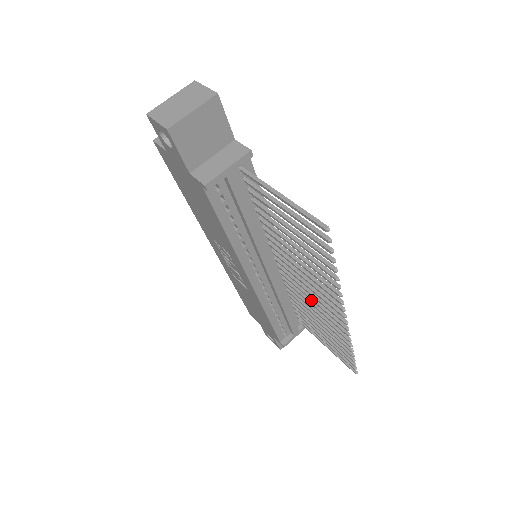
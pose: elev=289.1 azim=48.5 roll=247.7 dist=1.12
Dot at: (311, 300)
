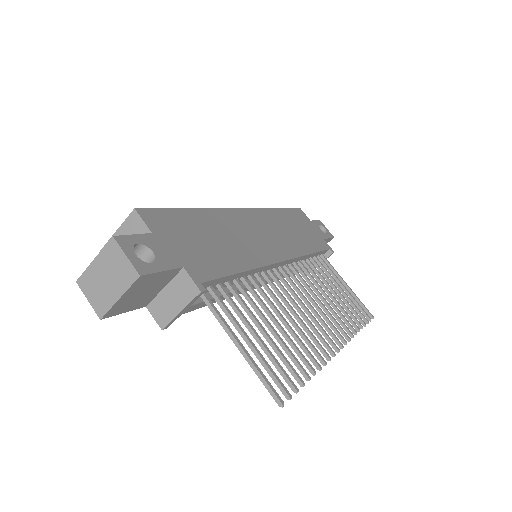
Dot at: (313, 304)
